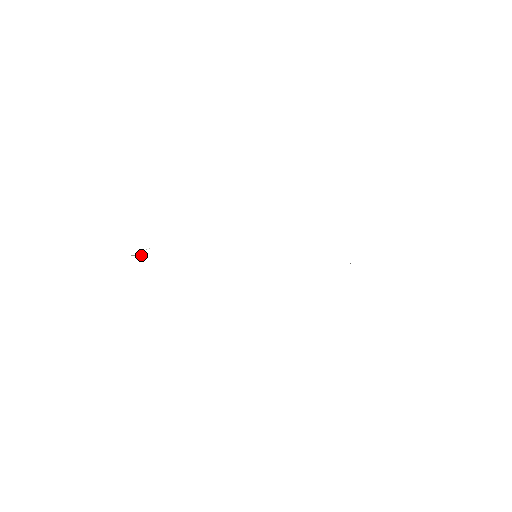
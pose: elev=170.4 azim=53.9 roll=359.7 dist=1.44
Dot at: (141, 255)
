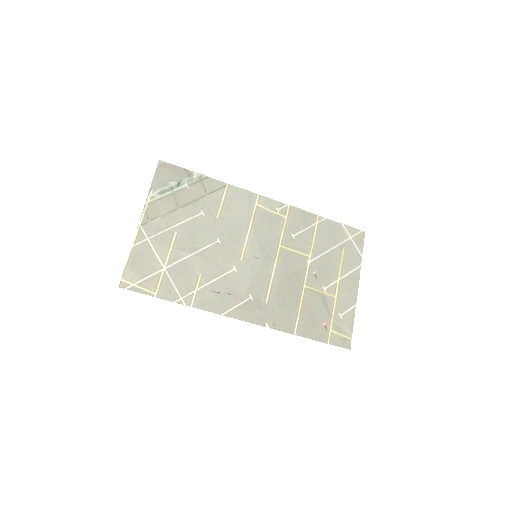
Dot at: (194, 177)
